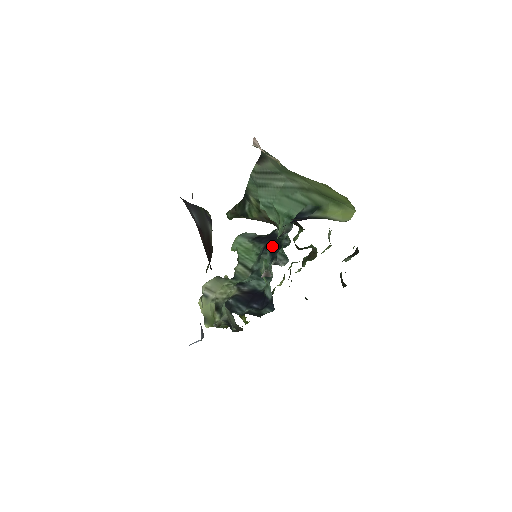
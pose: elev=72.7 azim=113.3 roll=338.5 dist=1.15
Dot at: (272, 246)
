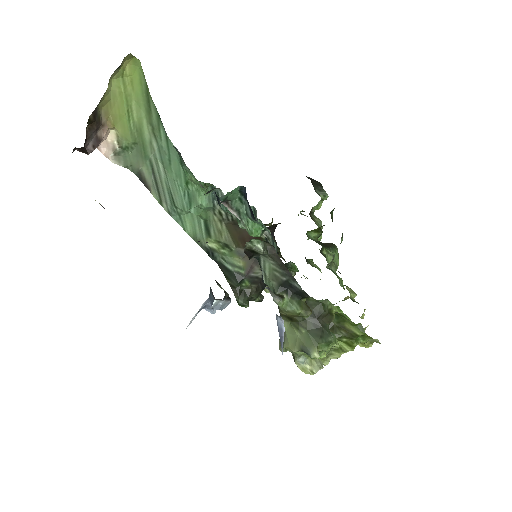
Dot at: occluded
